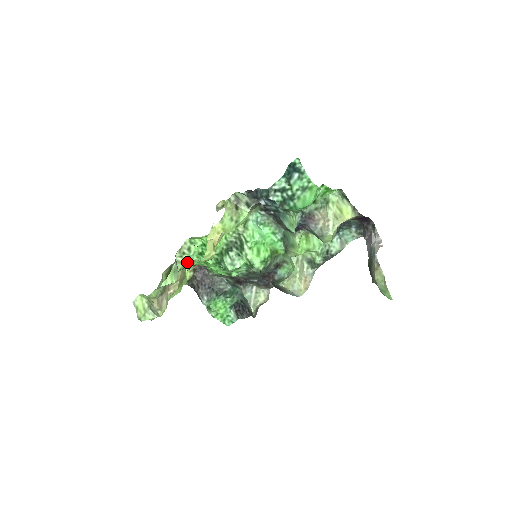
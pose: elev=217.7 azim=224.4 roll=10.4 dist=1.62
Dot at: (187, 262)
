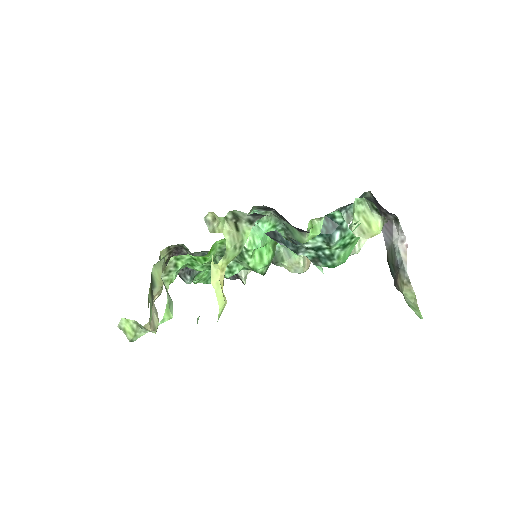
Dot at: (175, 277)
